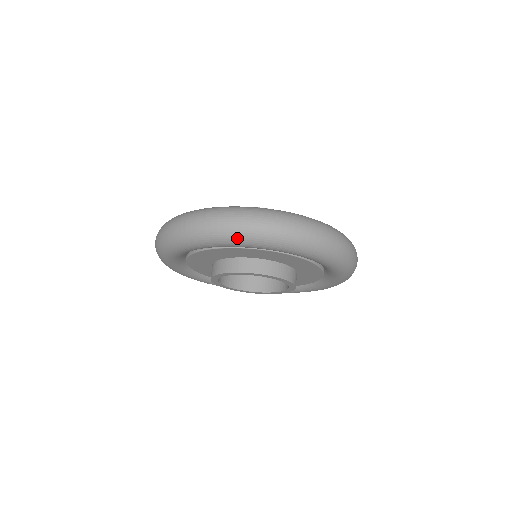
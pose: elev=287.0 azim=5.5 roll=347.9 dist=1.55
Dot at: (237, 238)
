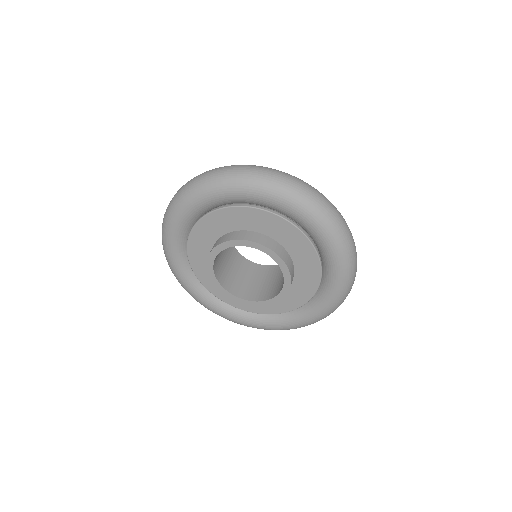
Dot at: (316, 211)
